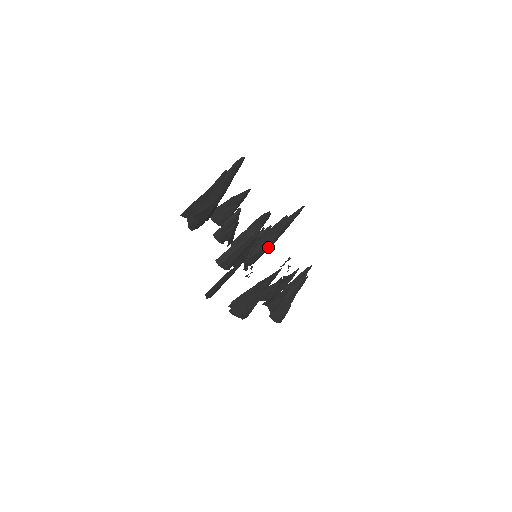
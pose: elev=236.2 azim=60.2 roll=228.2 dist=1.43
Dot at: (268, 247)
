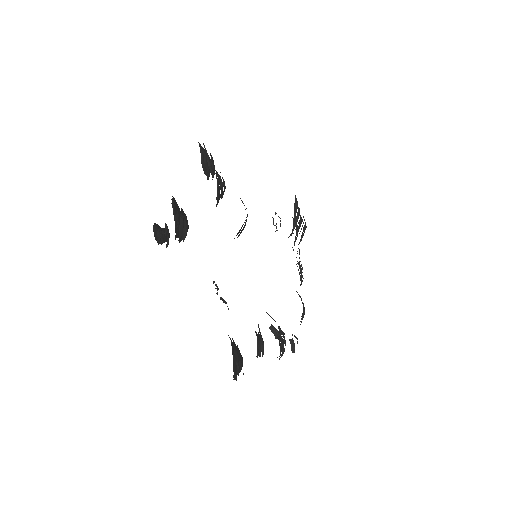
Dot at: occluded
